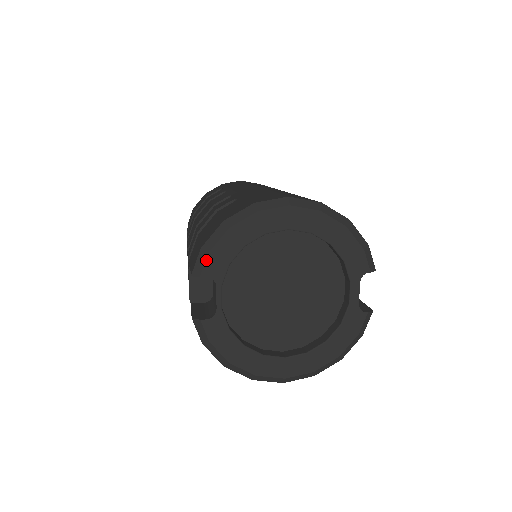
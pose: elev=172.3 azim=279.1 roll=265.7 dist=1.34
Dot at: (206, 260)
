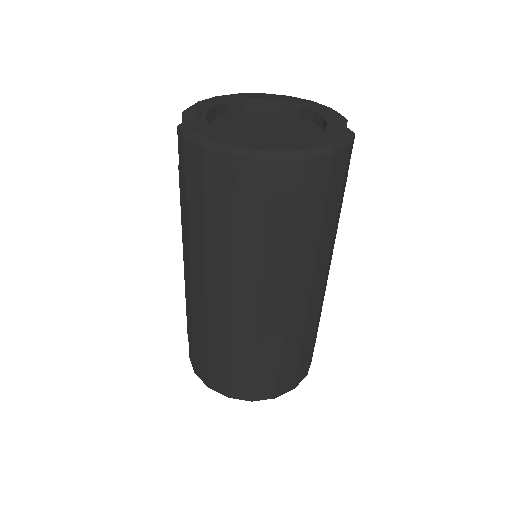
Dot at: (196, 103)
